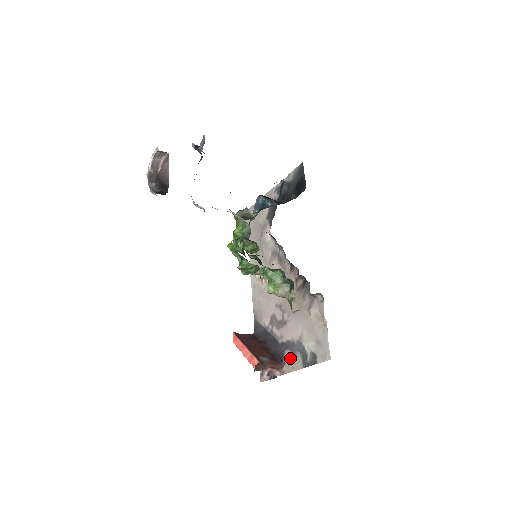
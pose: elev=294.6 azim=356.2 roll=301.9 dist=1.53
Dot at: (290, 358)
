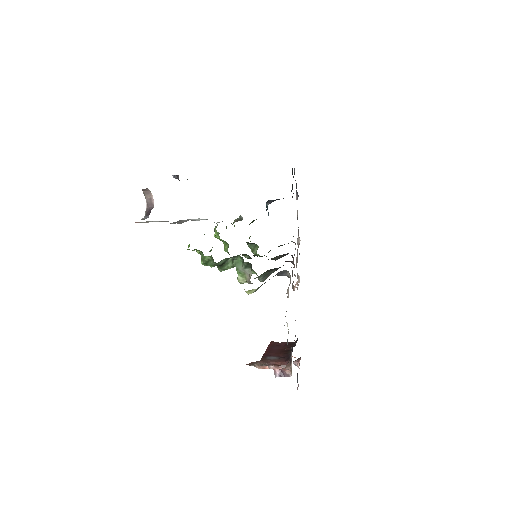
Dot at: occluded
